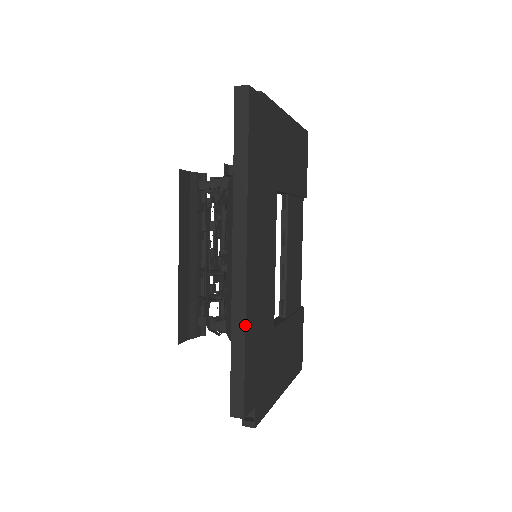
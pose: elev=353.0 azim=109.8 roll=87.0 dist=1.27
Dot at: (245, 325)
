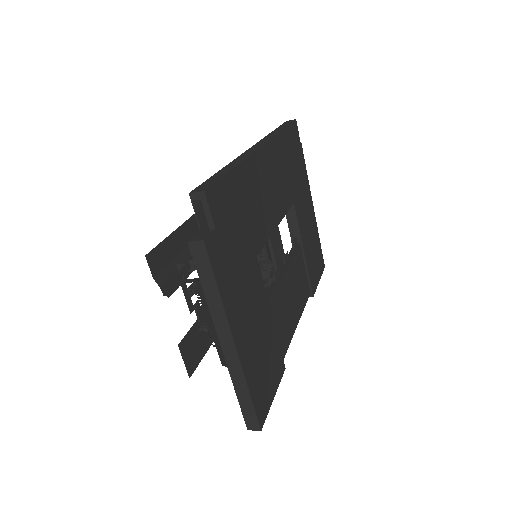
Dot at: (242, 161)
